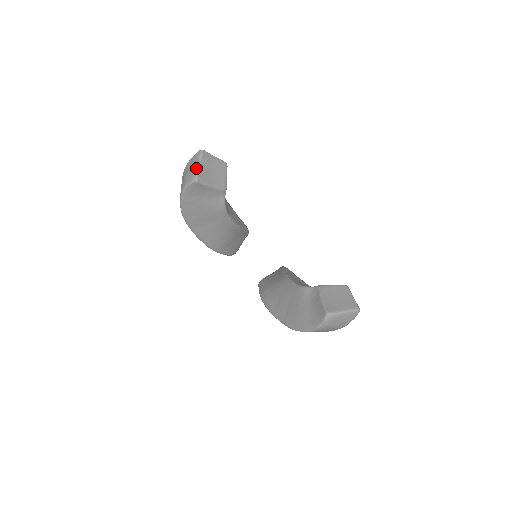
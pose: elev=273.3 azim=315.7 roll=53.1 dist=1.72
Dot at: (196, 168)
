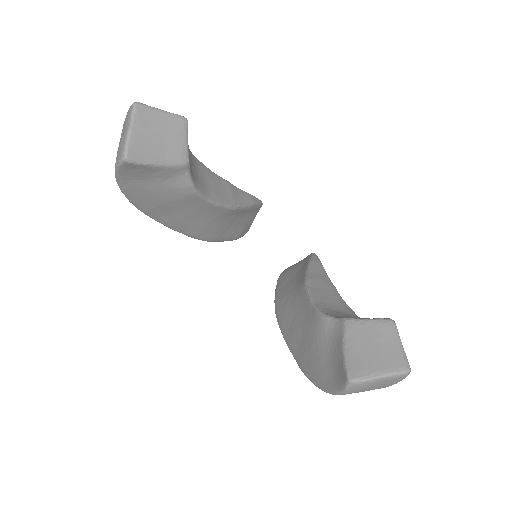
Dot at: (125, 138)
